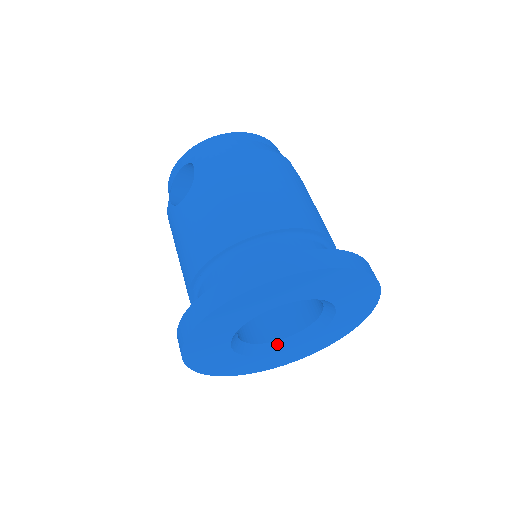
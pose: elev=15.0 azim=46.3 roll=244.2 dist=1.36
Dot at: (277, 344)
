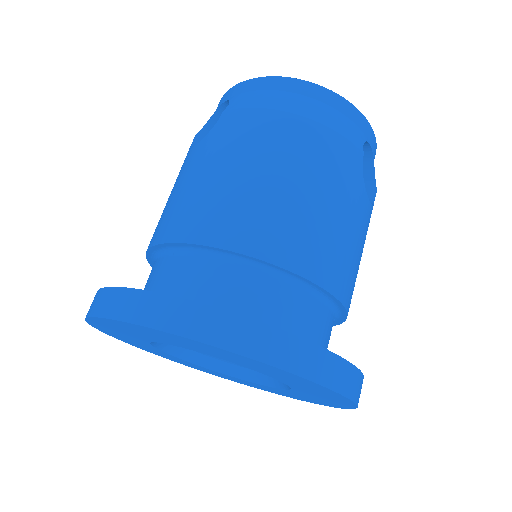
Dot at: (229, 367)
